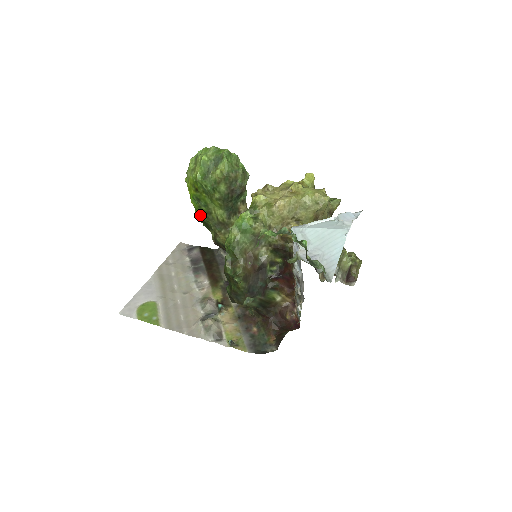
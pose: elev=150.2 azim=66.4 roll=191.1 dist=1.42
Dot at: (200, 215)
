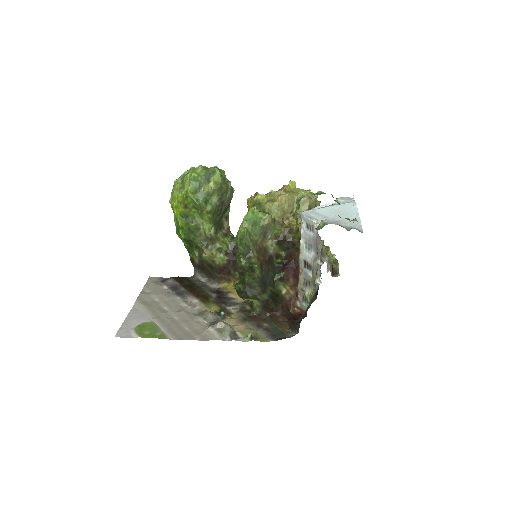
Dot at: (186, 233)
